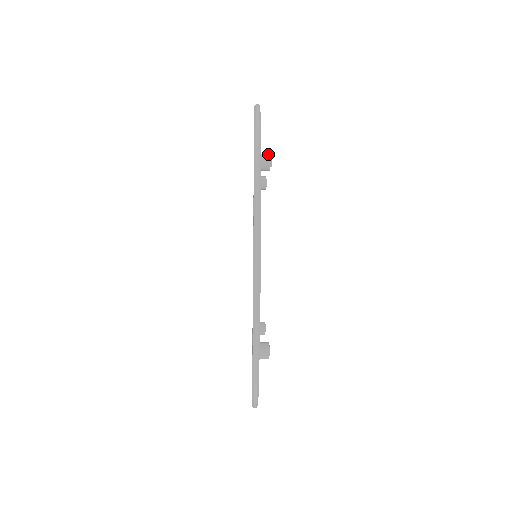
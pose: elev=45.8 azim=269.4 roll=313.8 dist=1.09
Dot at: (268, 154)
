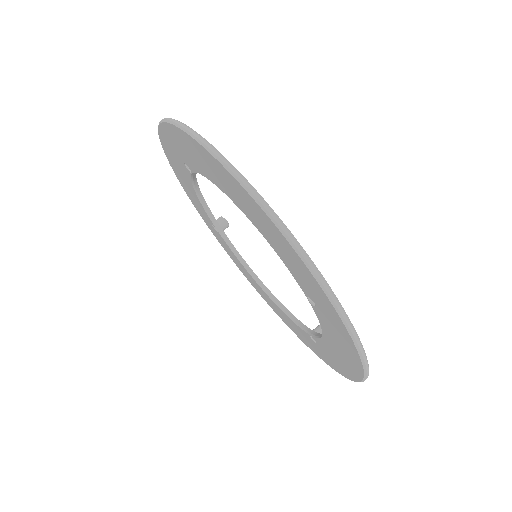
Dot at: occluded
